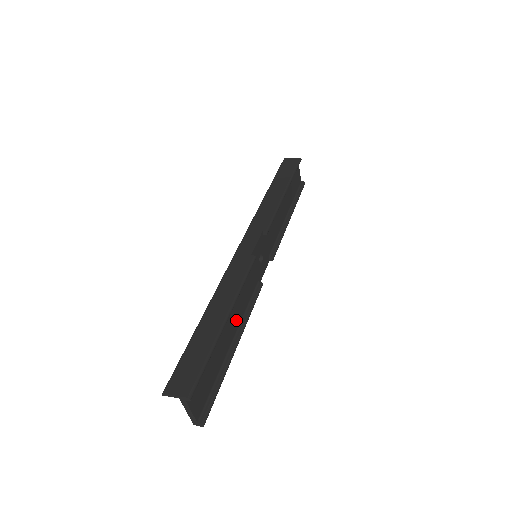
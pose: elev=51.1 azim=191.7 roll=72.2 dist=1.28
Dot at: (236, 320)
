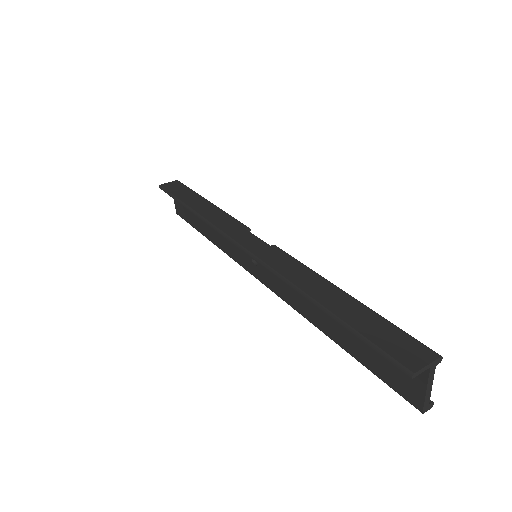
Dot at: occluded
